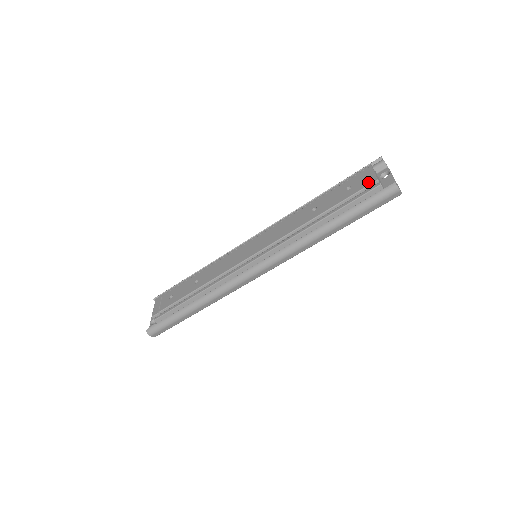
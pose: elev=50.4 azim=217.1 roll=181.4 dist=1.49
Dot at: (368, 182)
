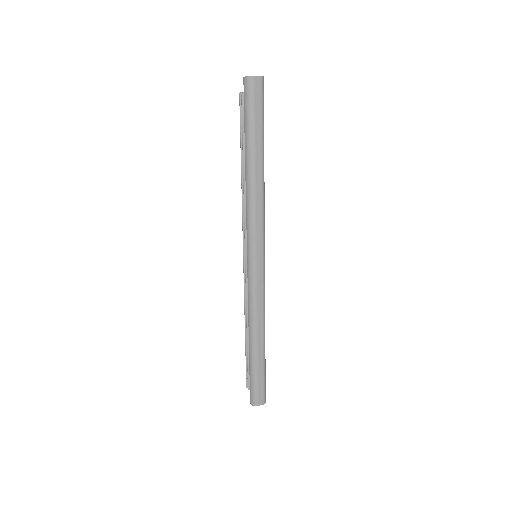
Dot at: (239, 104)
